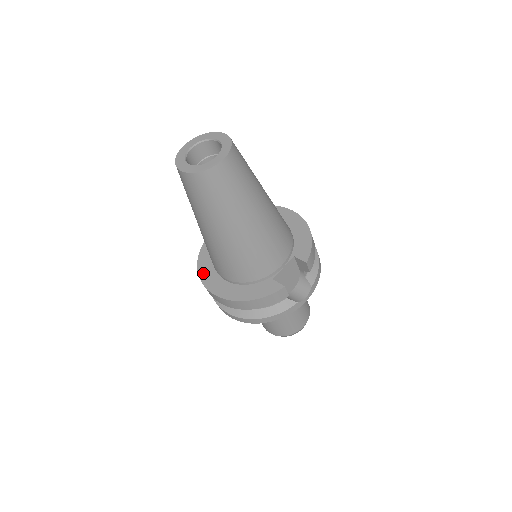
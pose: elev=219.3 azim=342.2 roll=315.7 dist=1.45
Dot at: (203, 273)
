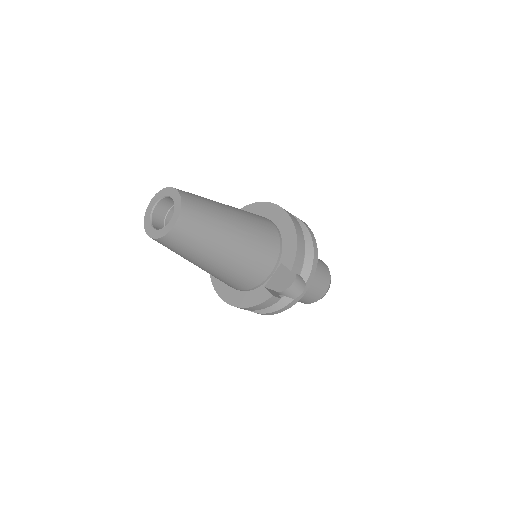
Dot at: occluded
